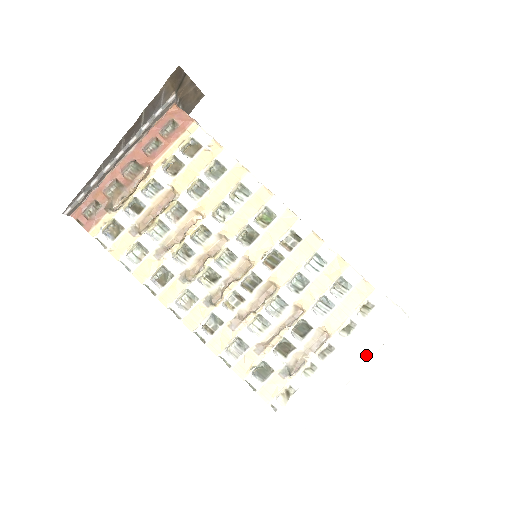
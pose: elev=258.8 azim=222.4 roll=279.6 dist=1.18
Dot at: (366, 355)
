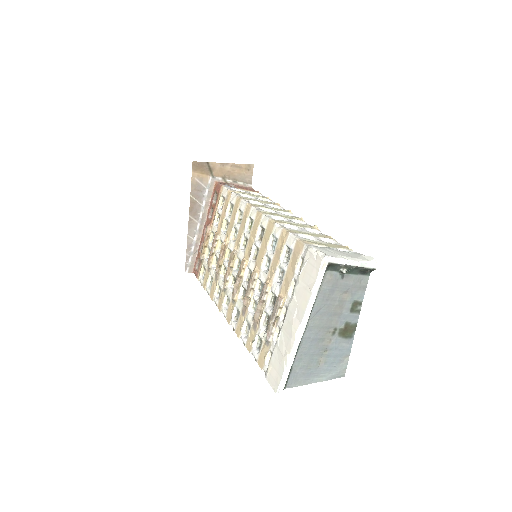
Dot at: (304, 307)
